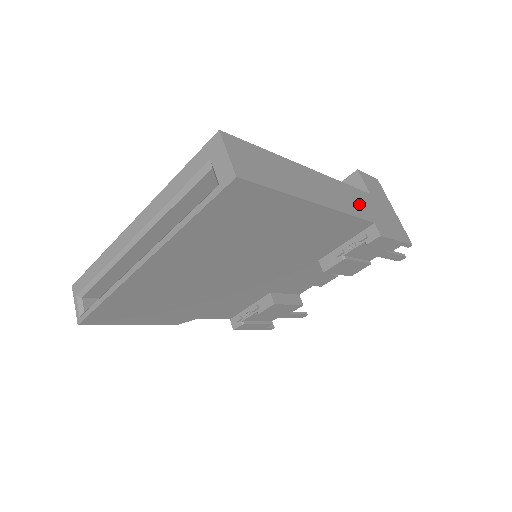
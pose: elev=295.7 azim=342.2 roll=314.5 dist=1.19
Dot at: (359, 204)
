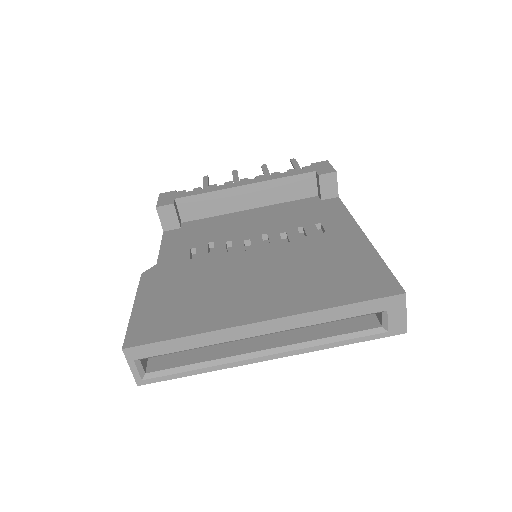
Dot at: occluded
